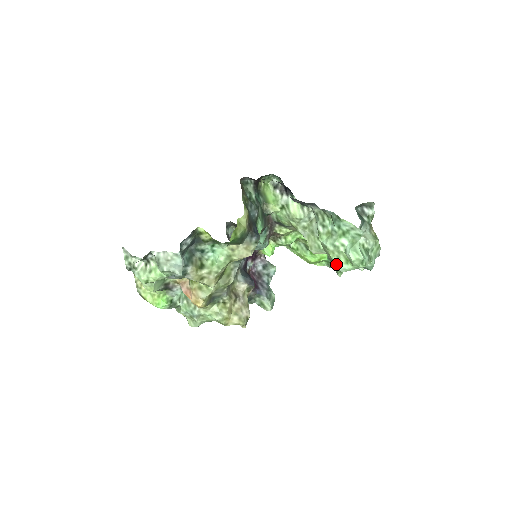
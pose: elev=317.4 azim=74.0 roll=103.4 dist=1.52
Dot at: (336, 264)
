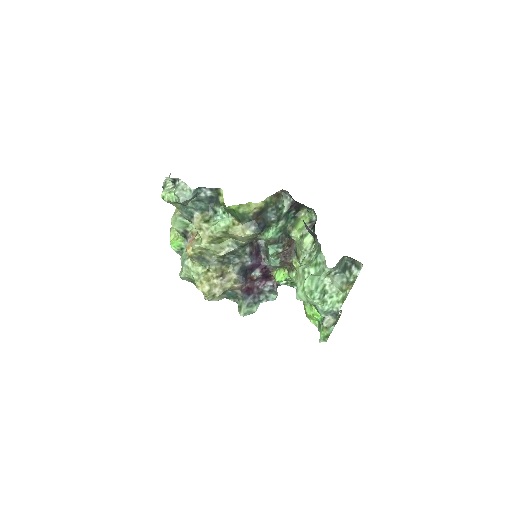
Dot at: (297, 289)
